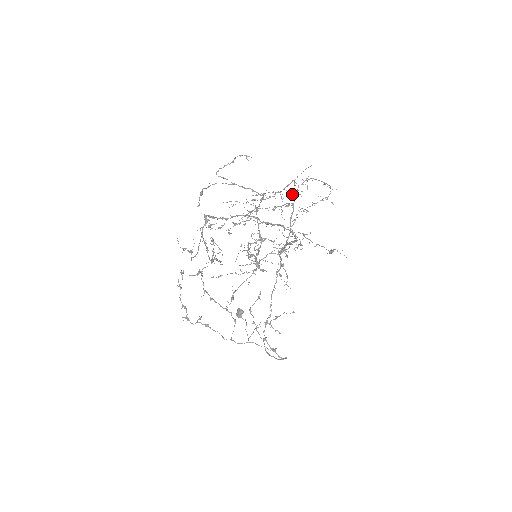
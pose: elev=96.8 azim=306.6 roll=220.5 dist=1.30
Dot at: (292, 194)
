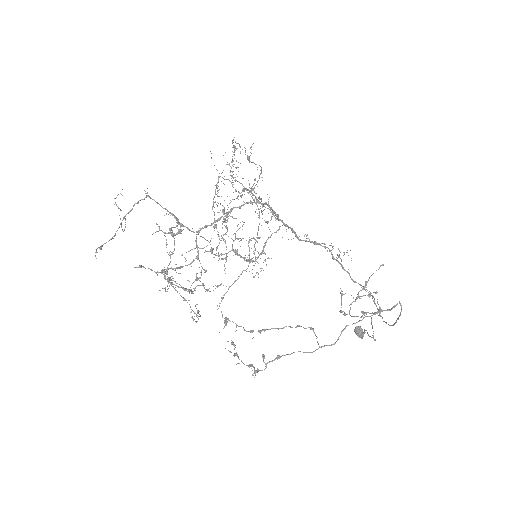
Dot at: (243, 189)
